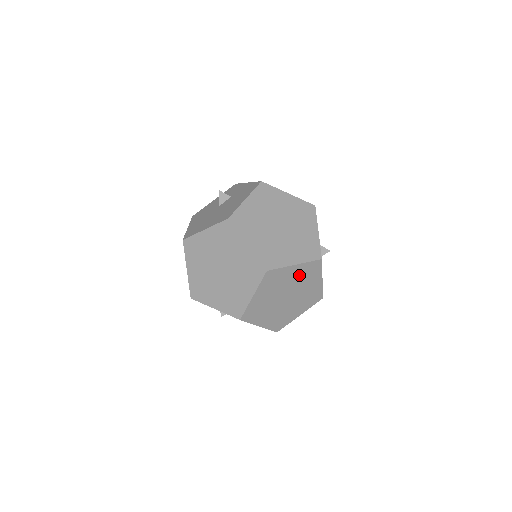
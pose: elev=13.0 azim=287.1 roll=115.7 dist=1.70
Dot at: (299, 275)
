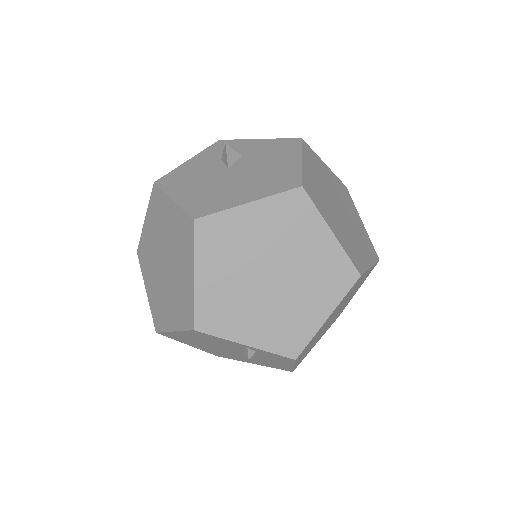
Dot at: (359, 283)
